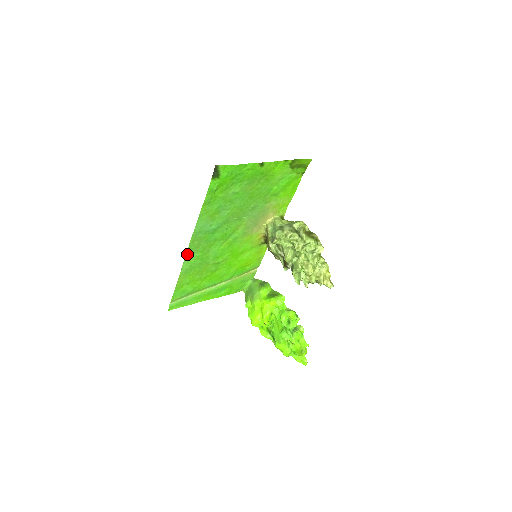
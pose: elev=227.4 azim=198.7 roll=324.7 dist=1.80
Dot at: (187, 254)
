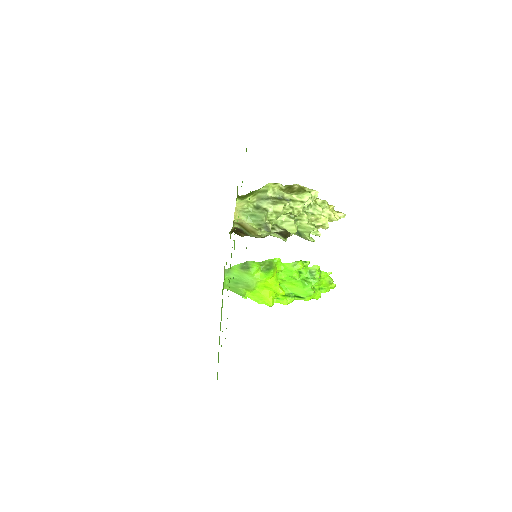
Dot at: occluded
